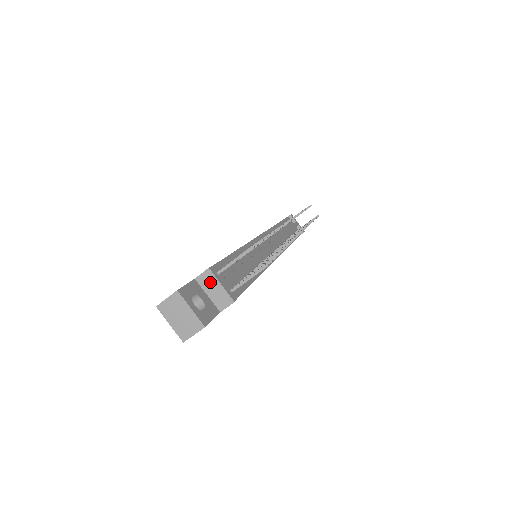
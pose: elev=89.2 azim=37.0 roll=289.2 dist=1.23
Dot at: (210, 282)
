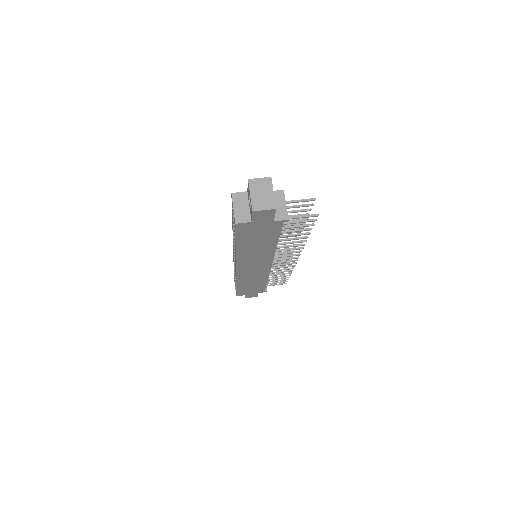
Dot at: (279, 199)
